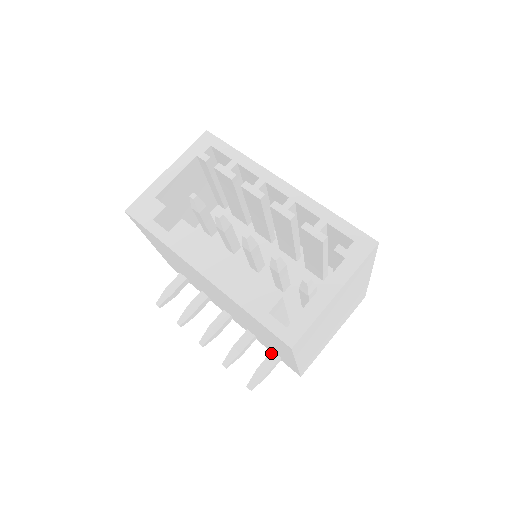
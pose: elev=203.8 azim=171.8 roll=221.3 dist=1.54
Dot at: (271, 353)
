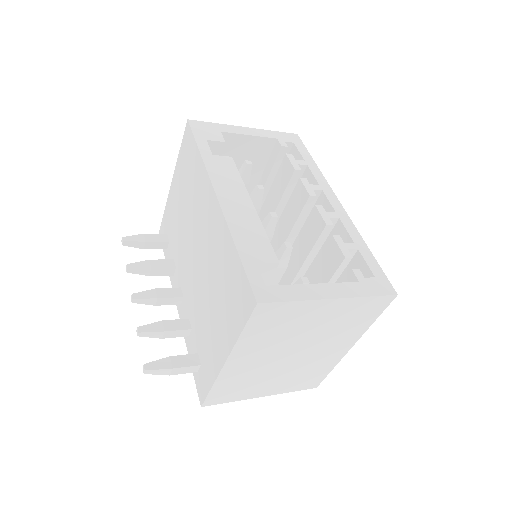
Dot at: (195, 354)
